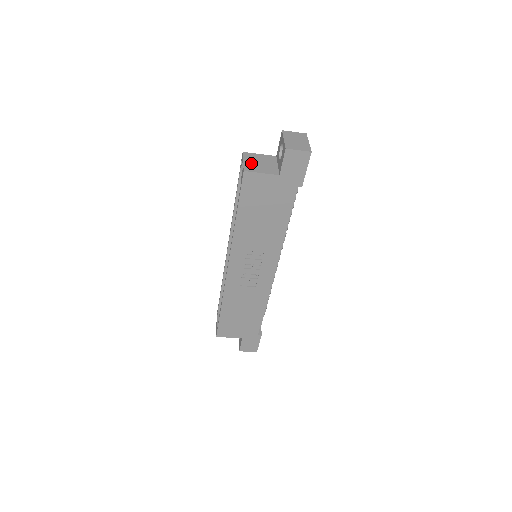
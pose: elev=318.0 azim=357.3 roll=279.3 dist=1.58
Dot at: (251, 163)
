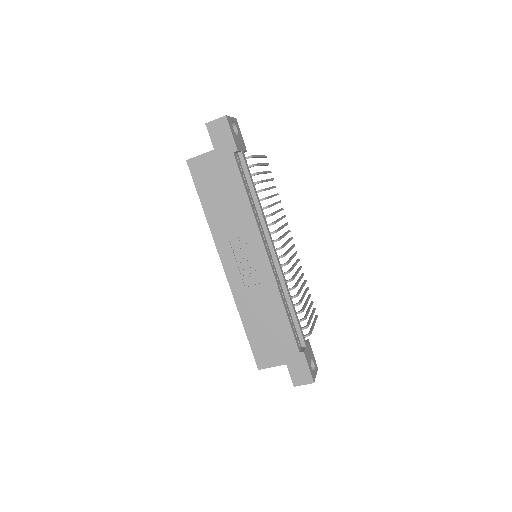
Dot at: occluded
